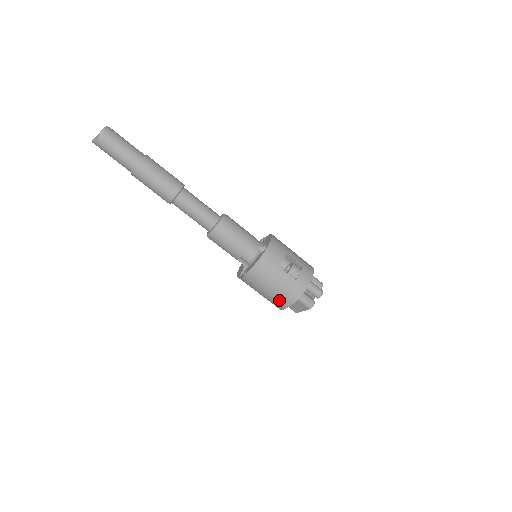
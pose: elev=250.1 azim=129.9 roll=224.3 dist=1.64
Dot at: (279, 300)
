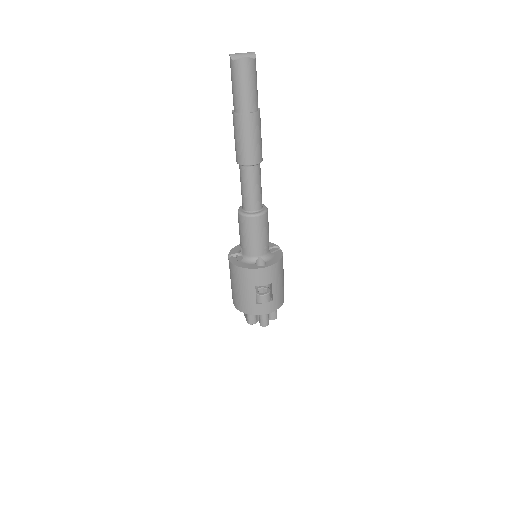
Dot at: (235, 298)
